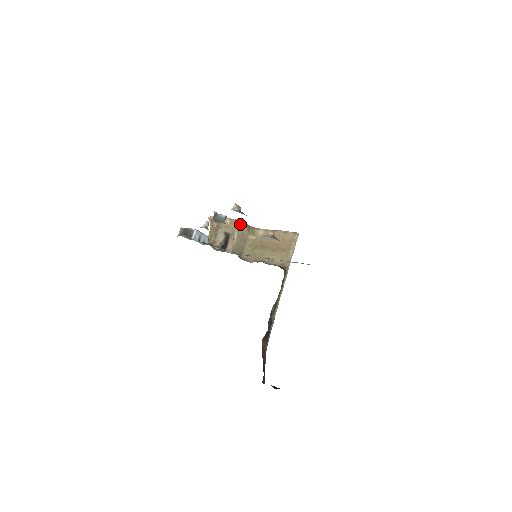
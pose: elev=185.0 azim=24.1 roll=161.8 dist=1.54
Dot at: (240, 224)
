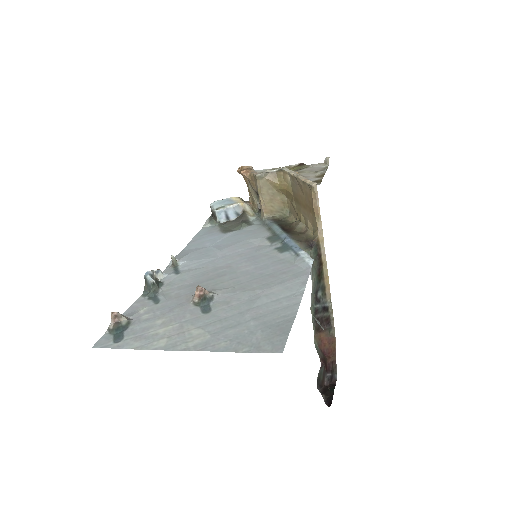
Dot at: (259, 180)
